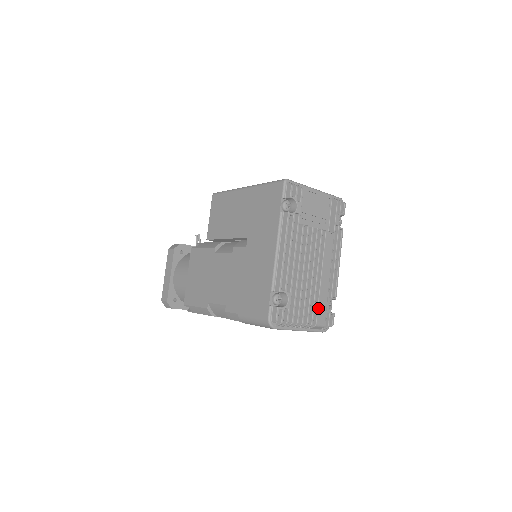
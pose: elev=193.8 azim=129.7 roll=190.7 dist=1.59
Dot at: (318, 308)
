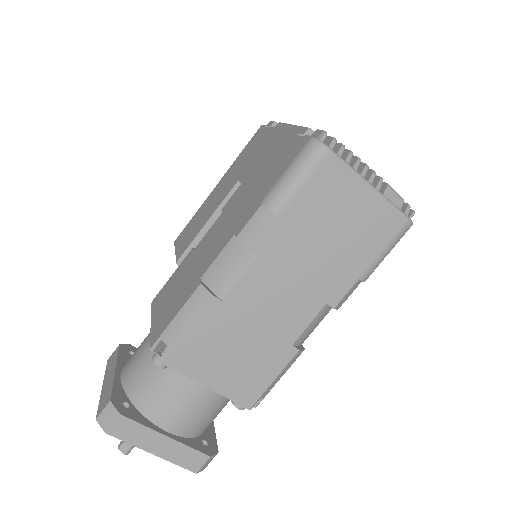
Dot at: occluded
